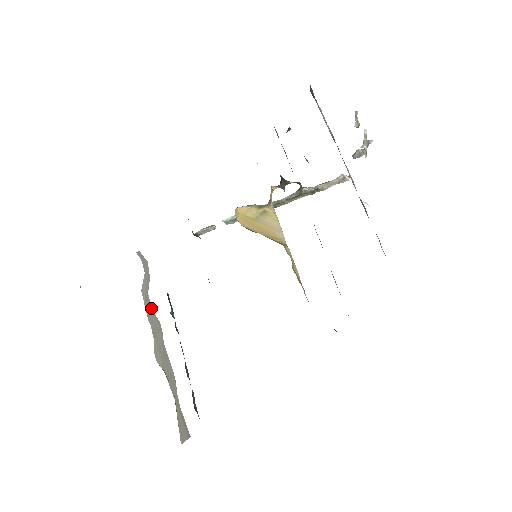
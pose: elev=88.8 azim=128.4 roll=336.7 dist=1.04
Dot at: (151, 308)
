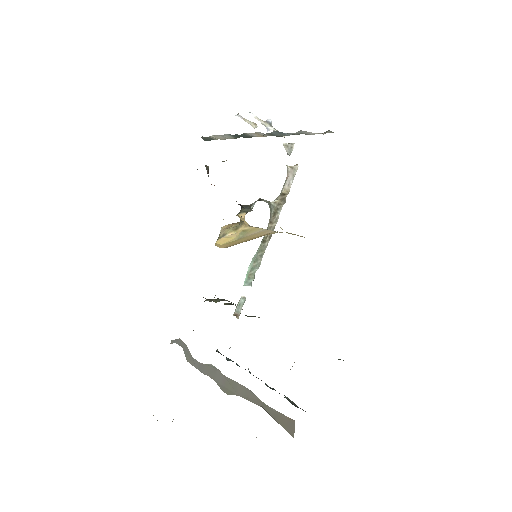
Dot at: (200, 364)
